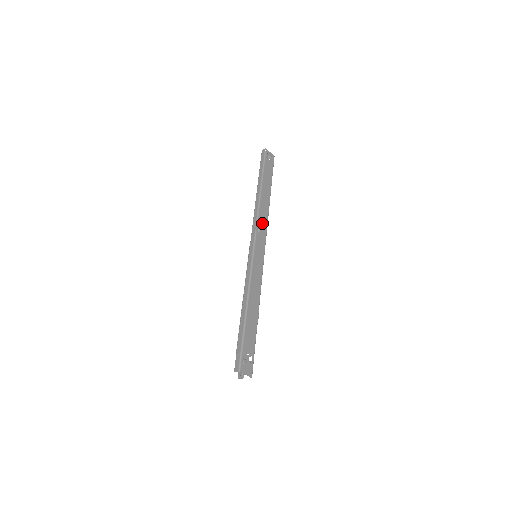
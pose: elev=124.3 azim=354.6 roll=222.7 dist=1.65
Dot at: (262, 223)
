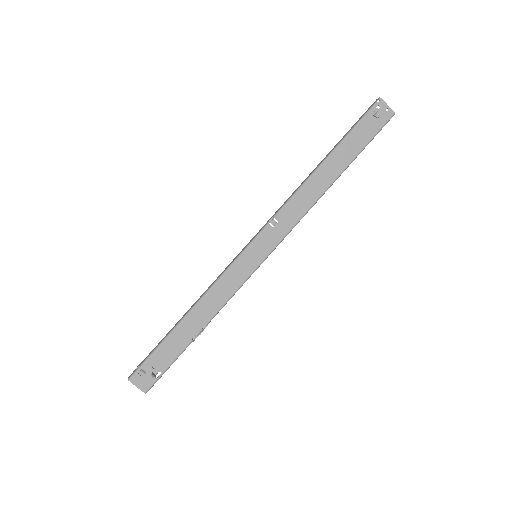
Dot at: (289, 215)
